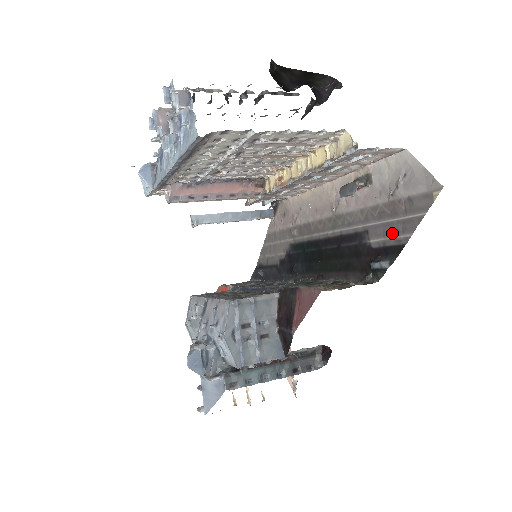
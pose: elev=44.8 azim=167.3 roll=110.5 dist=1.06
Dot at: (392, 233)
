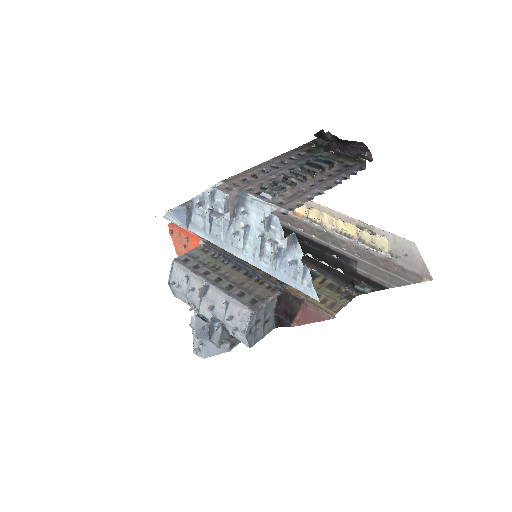
Dot at: (379, 276)
